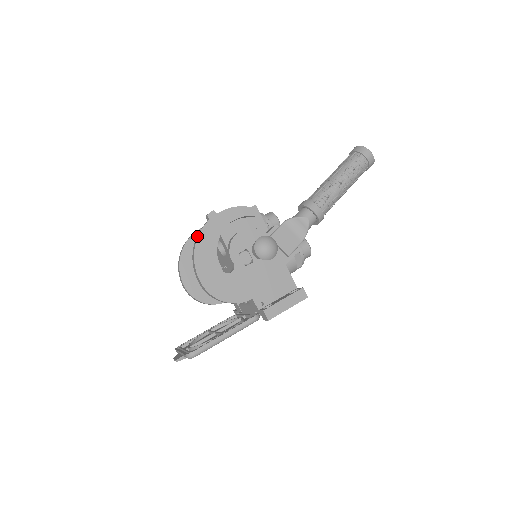
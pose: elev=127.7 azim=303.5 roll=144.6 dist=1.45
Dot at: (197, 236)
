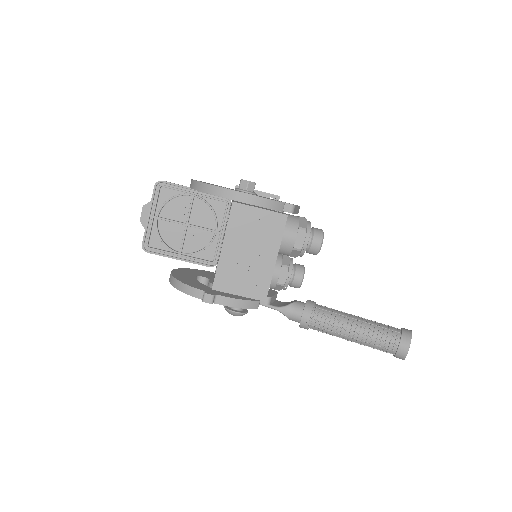
Dot at: (185, 289)
